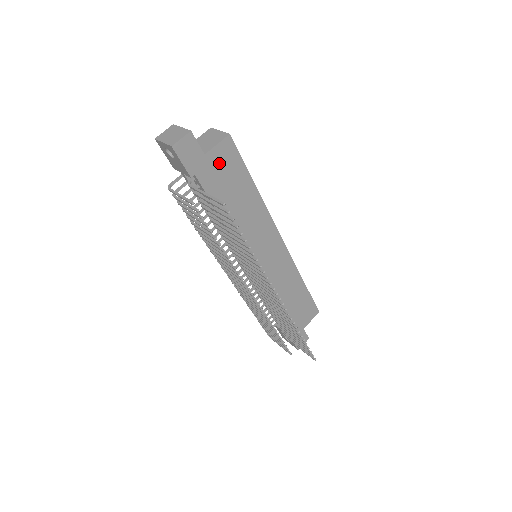
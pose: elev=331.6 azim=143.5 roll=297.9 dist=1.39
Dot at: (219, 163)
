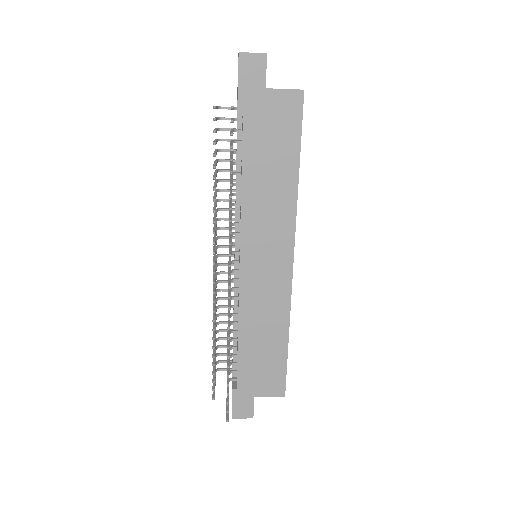
Dot at: (275, 110)
